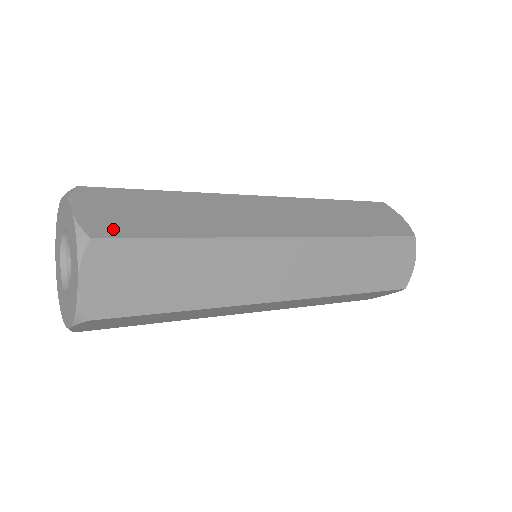
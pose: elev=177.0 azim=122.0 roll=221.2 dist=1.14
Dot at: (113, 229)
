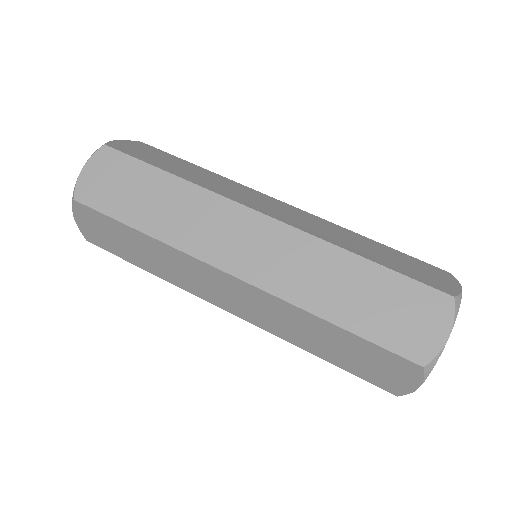
Dot at: (93, 197)
